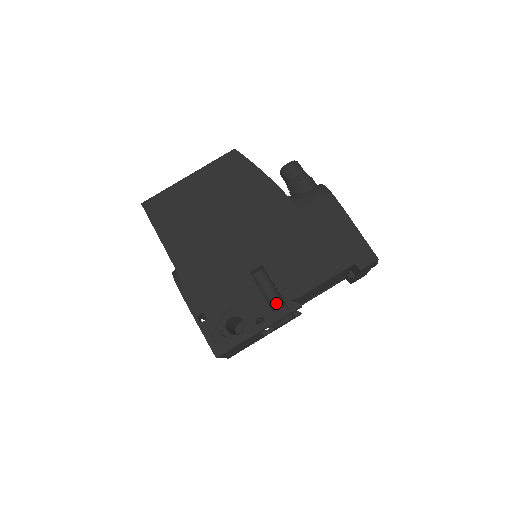
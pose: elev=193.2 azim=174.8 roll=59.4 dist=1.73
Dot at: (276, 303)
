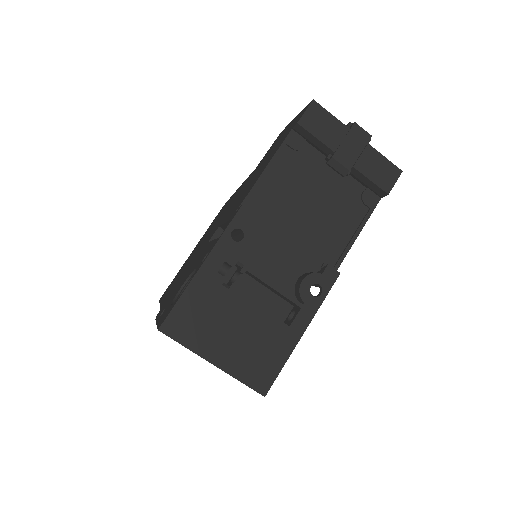
Dot at: occluded
